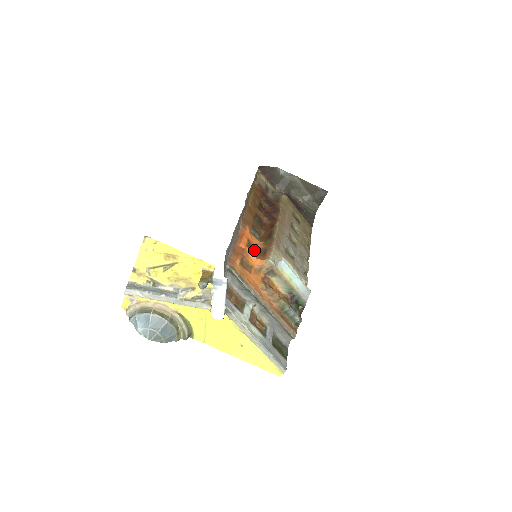
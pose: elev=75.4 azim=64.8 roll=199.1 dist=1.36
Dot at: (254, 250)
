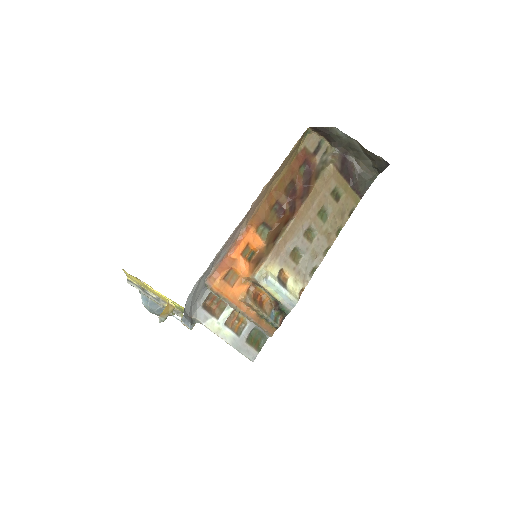
Dot at: (252, 253)
